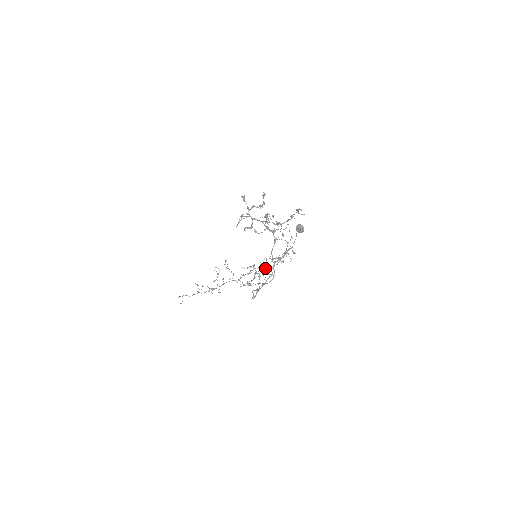
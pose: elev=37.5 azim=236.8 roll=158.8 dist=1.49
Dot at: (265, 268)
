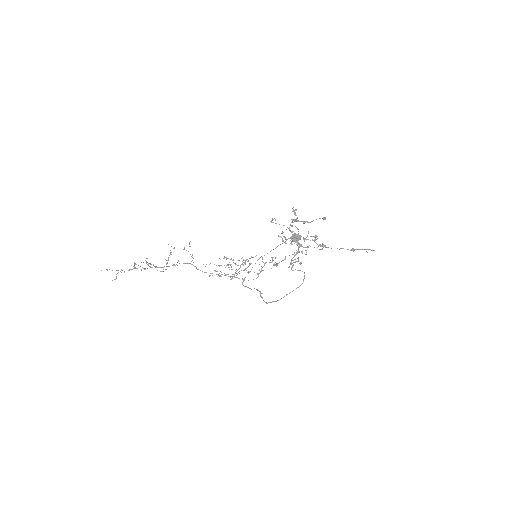
Dot at: occluded
